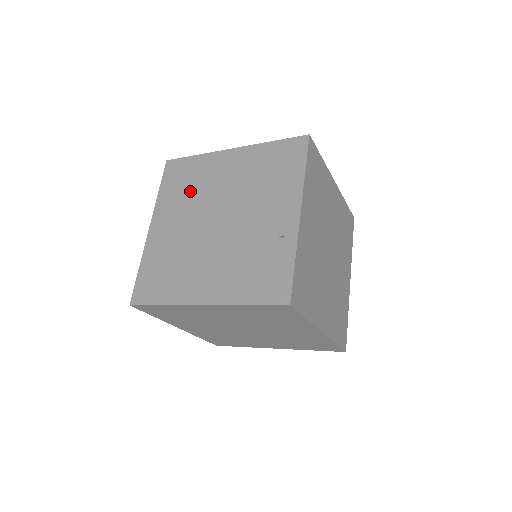
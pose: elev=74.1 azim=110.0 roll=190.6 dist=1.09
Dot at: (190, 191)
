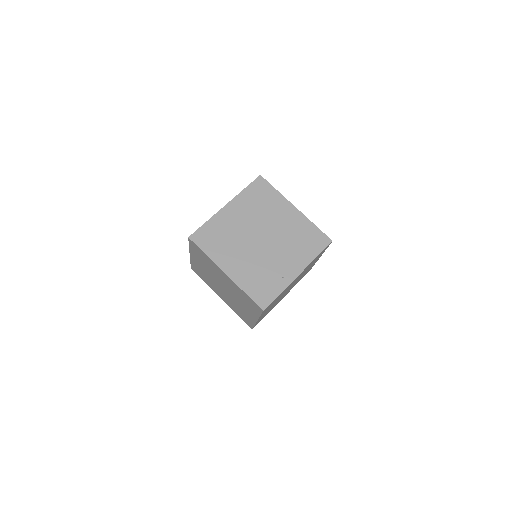
Dot at: (260, 208)
